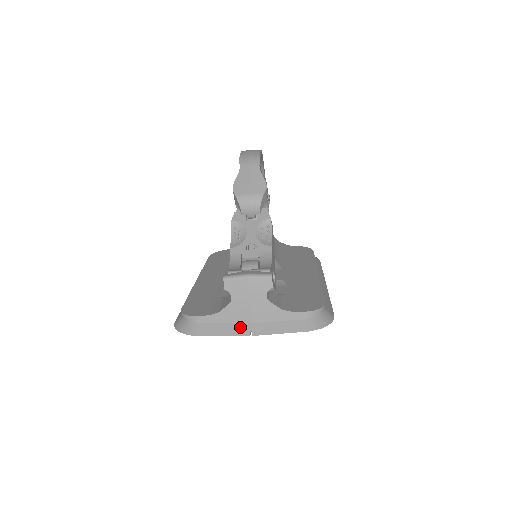
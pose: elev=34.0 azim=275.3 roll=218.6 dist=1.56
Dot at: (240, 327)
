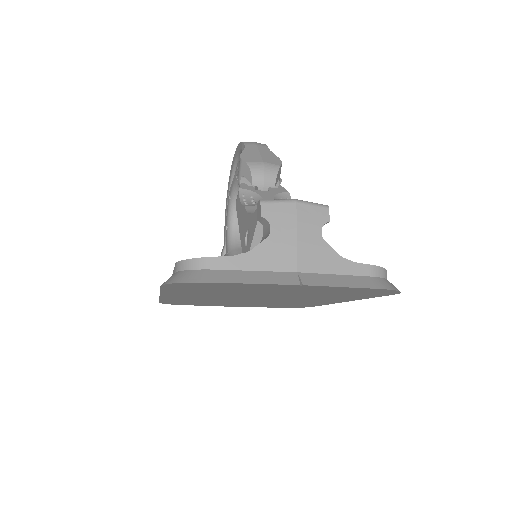
Dot at: (282, 275)
